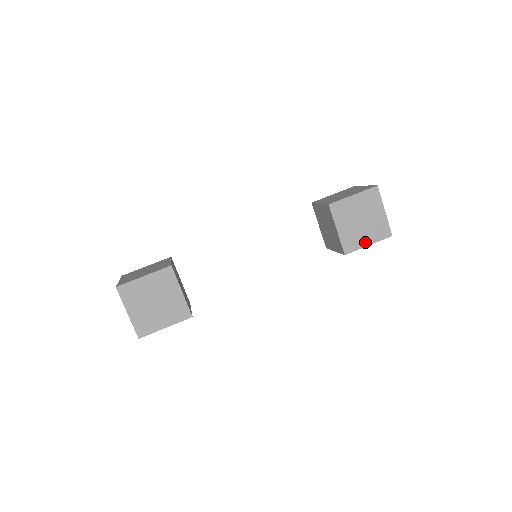
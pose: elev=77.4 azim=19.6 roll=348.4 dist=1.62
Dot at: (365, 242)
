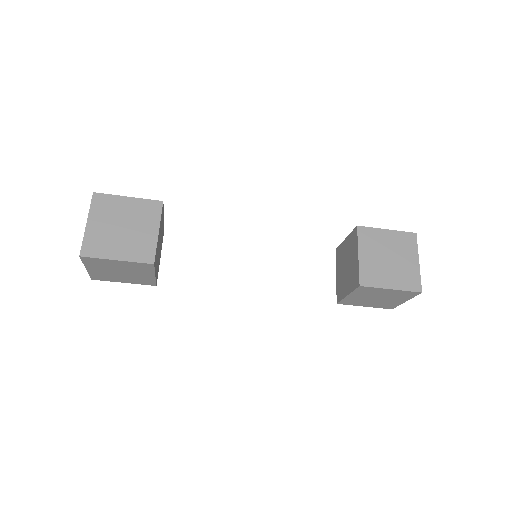
Dot at: (388, 283)
